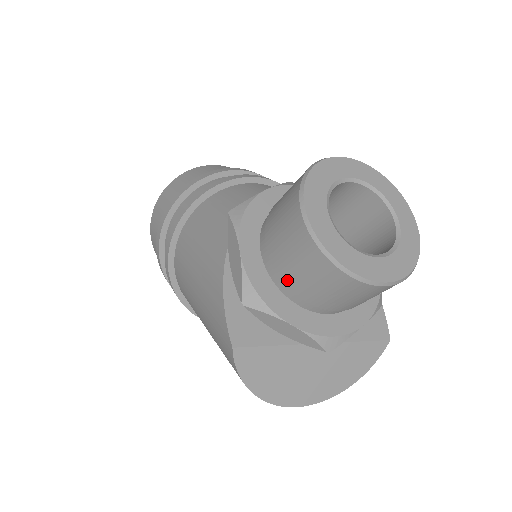
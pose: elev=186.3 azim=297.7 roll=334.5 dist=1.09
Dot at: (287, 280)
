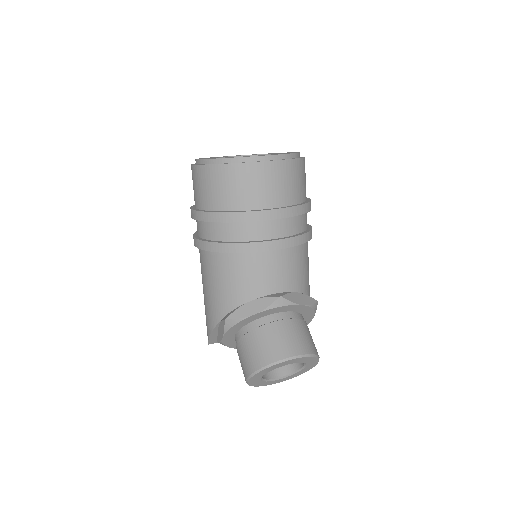
Dot at: occluded
